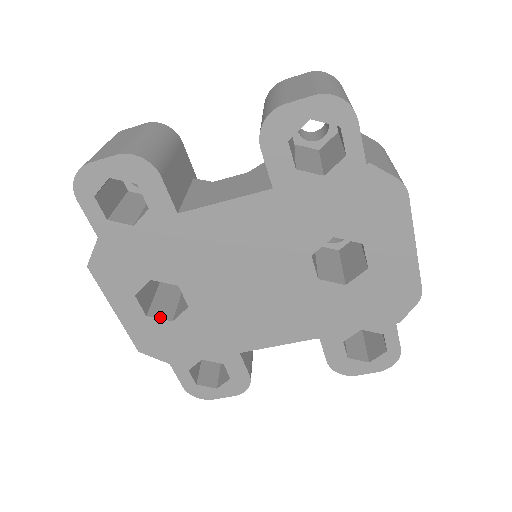
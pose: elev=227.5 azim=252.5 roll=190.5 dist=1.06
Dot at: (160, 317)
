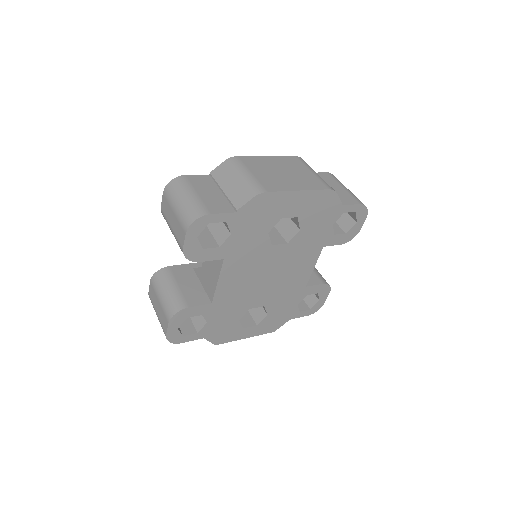
Dot at: (261, 319)
